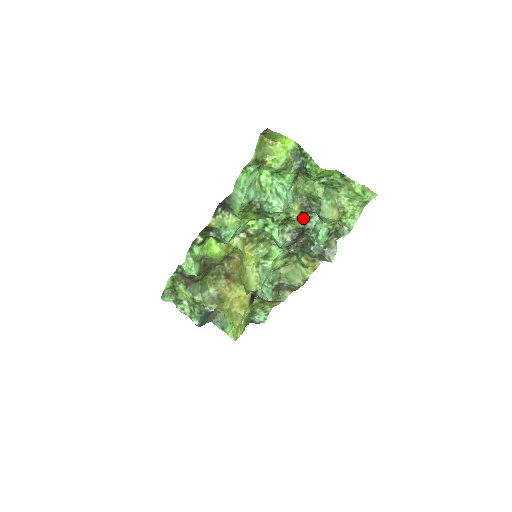
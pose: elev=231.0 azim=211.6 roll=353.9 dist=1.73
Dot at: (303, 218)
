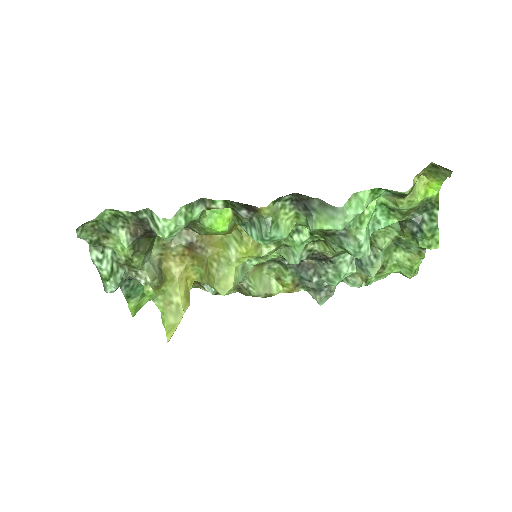
Dot at: occluded
